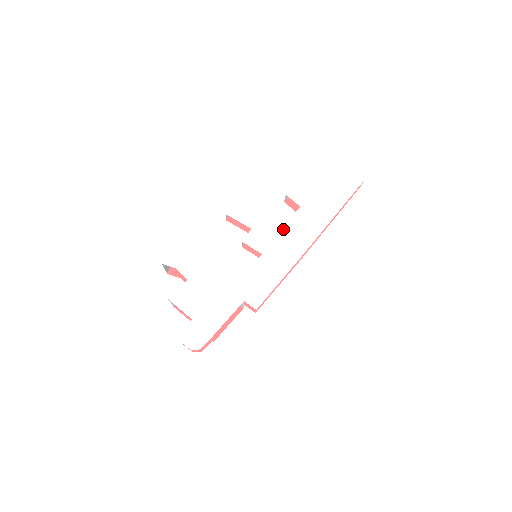
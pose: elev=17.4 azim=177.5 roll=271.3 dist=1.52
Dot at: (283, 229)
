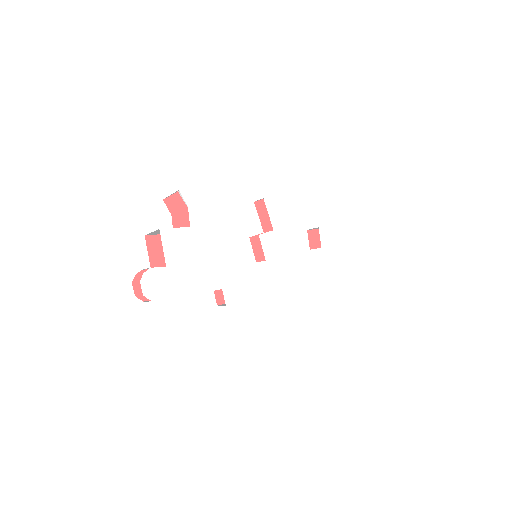
Dot at: (296, 254)
